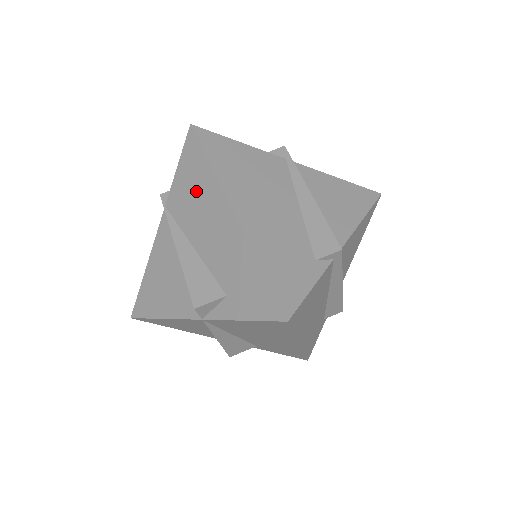
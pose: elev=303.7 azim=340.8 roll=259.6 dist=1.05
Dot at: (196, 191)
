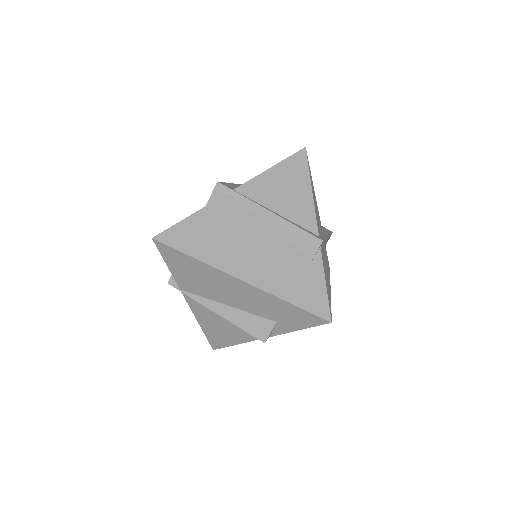
Dot at: (198, 276)
